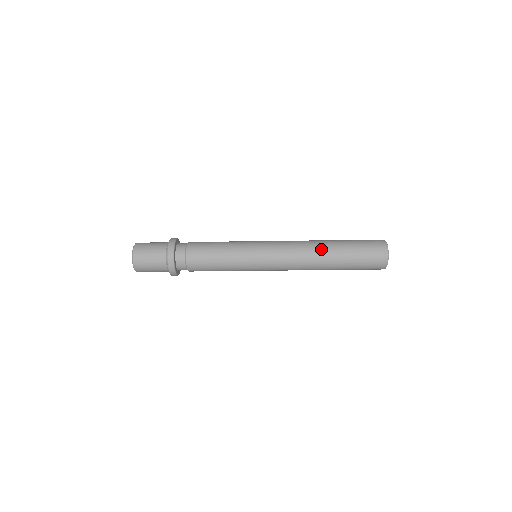
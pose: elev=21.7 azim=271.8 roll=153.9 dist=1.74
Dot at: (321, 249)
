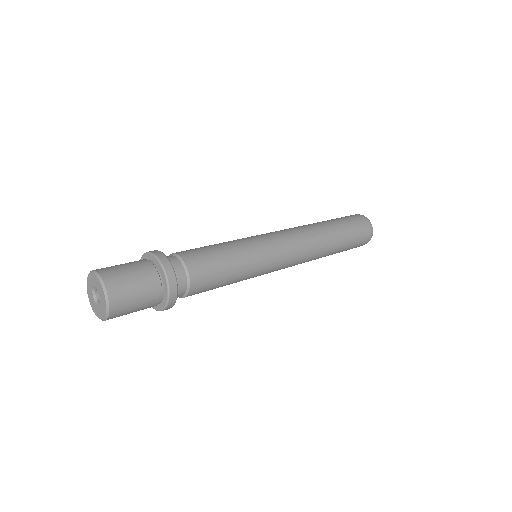
Dot at: (324, 232)
